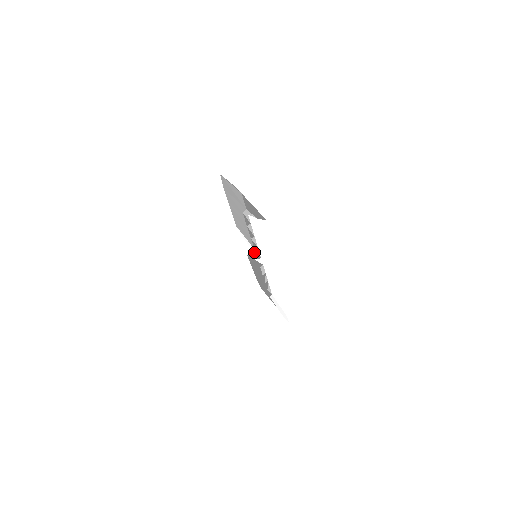
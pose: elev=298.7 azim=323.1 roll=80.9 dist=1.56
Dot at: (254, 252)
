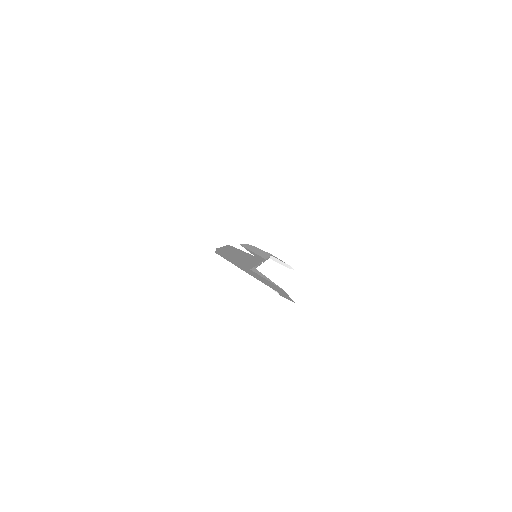
Dot at: occluded
